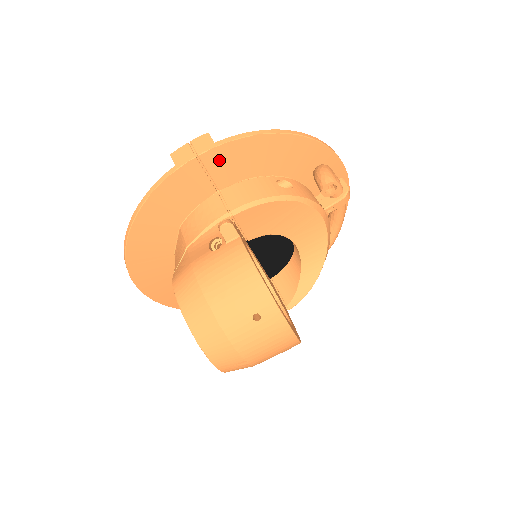
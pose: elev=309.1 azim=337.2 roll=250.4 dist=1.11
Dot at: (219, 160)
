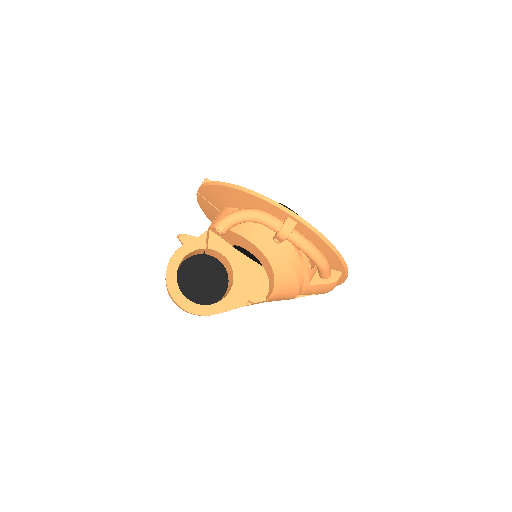
Dot at: (206, 195)
